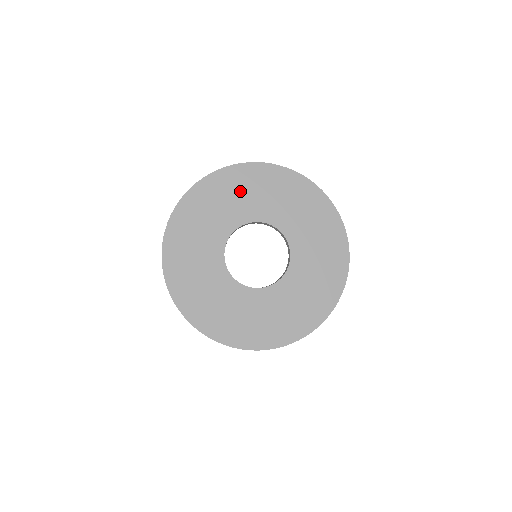
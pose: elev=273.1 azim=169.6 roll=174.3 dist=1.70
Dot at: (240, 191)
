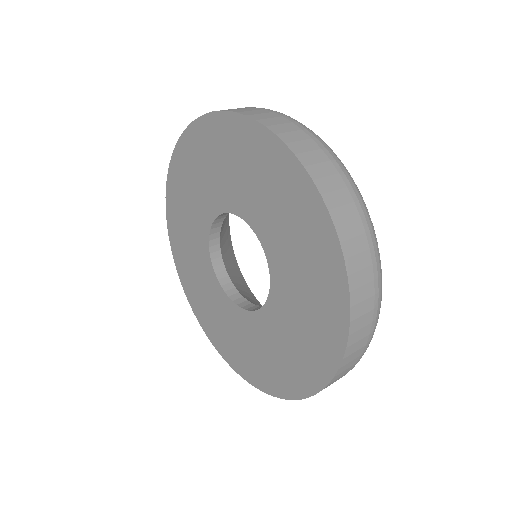
Dot at: (206, 164)
